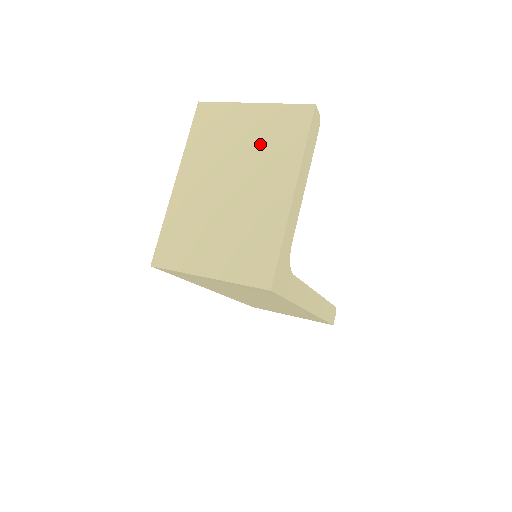
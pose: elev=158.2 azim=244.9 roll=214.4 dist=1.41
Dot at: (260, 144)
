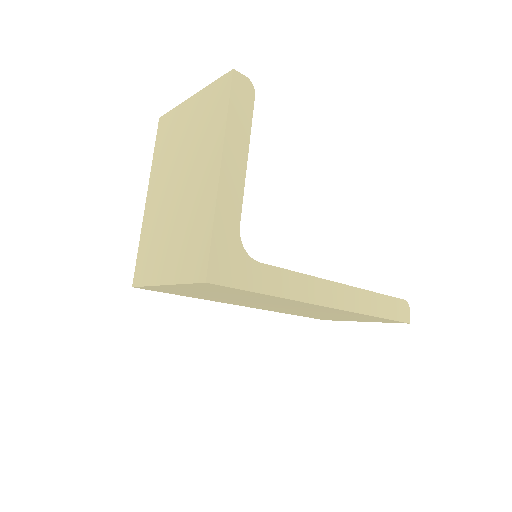
Dot at: (196, 133)
